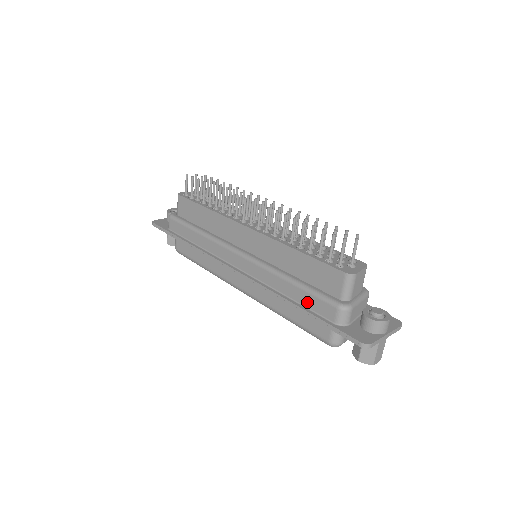
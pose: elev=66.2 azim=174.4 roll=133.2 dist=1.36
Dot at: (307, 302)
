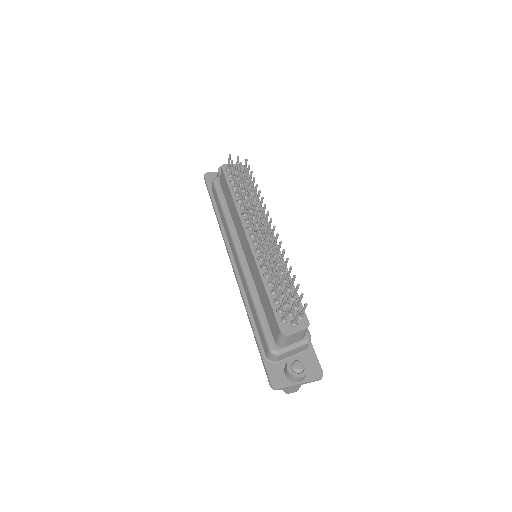
Dot at: (258, 328)
